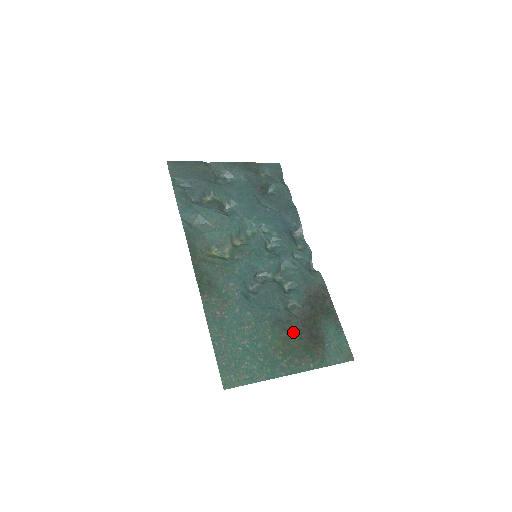
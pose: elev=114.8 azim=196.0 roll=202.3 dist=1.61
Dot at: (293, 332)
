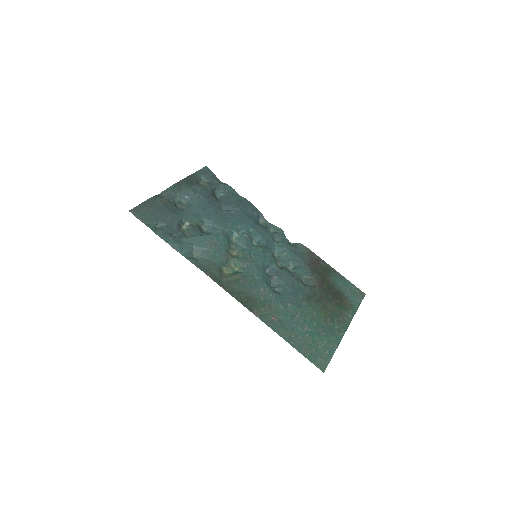
Dot at: (323, 299)
